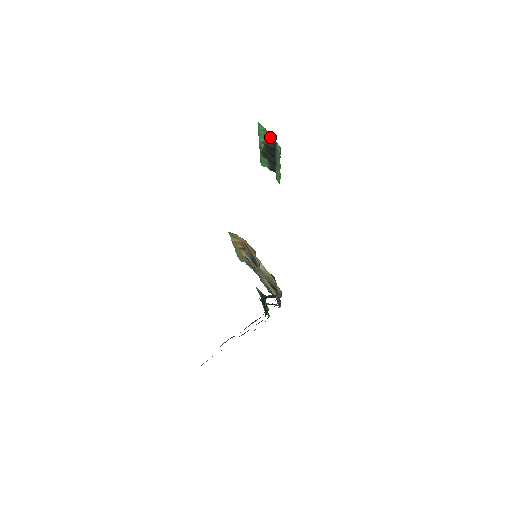
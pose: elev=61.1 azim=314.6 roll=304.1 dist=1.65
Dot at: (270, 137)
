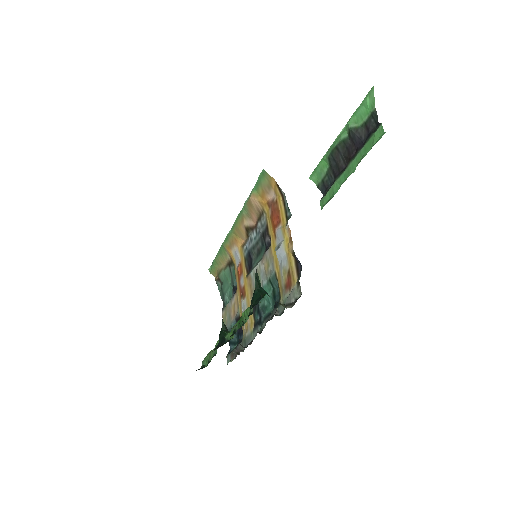
Dot at: (371, 120)
